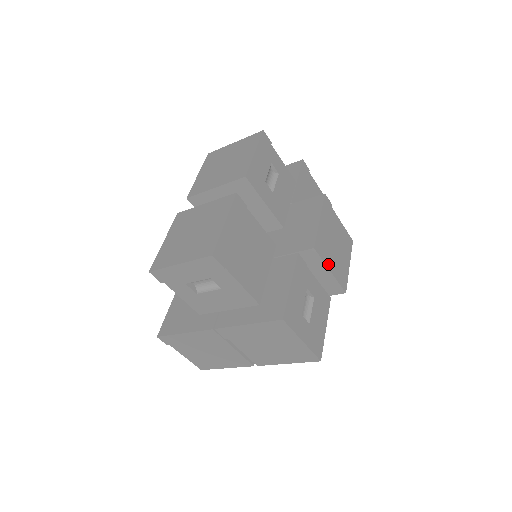
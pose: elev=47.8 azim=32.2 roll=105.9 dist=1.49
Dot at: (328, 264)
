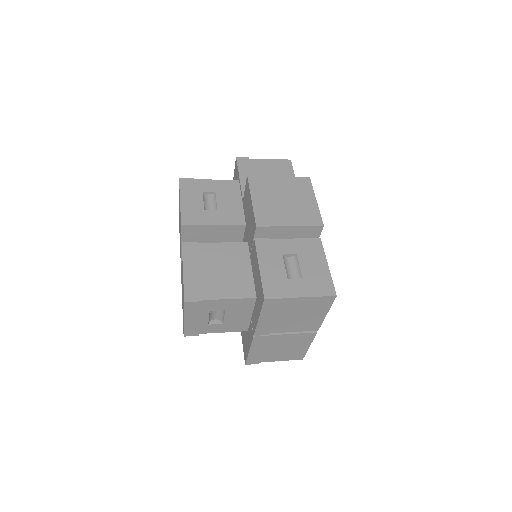
Dot at: (284, 223)
